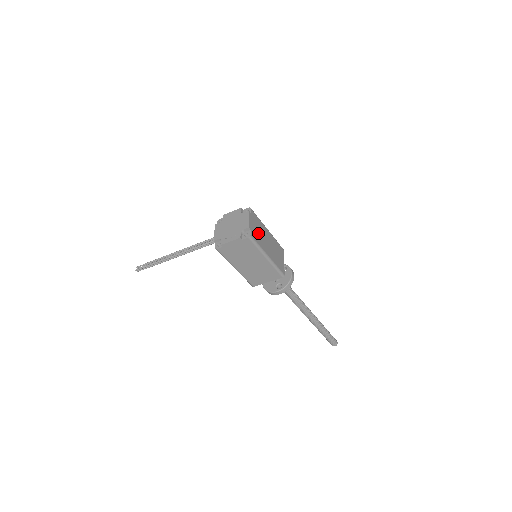
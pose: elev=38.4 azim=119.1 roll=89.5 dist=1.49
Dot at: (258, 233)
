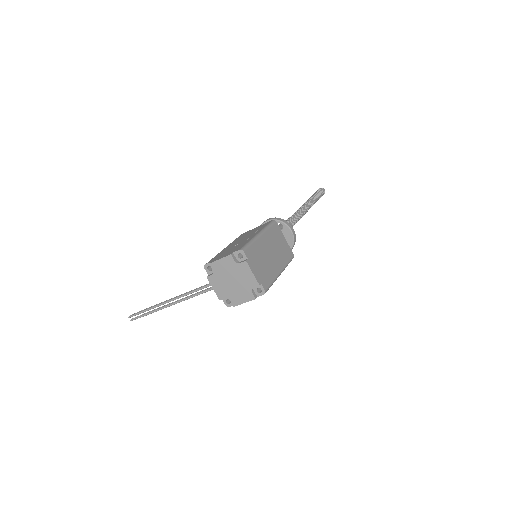
Dot at: (263, 267)
